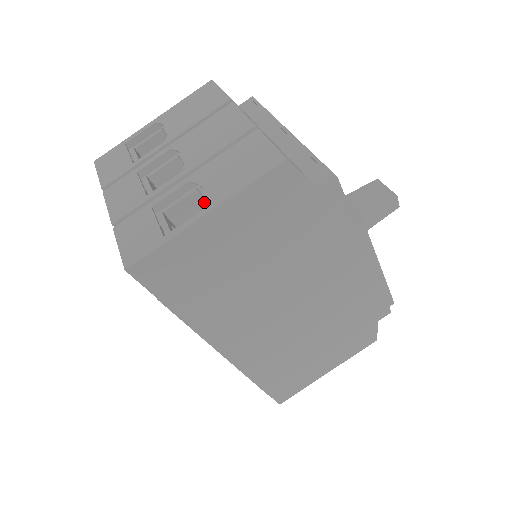
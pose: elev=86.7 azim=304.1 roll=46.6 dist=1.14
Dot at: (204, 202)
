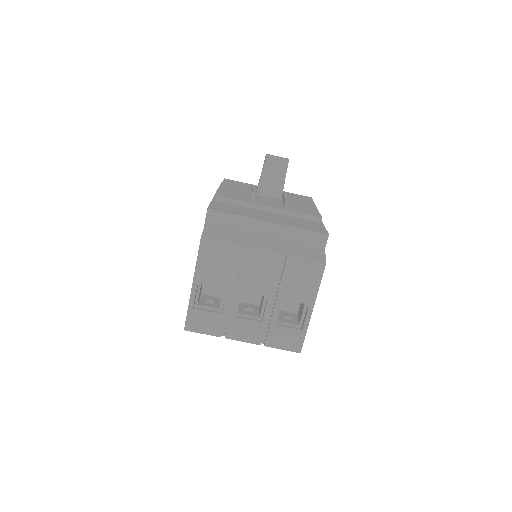
Dot at: occluded
